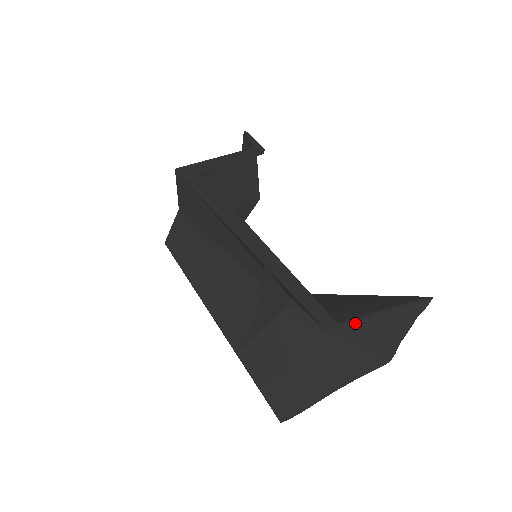
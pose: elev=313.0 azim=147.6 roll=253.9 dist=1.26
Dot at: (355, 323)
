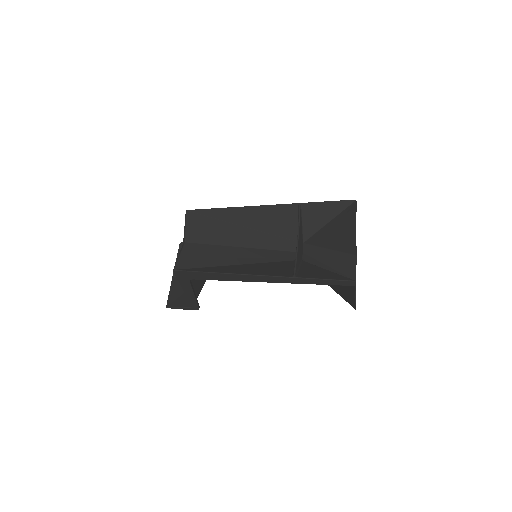
Dot at: (334, 272)
